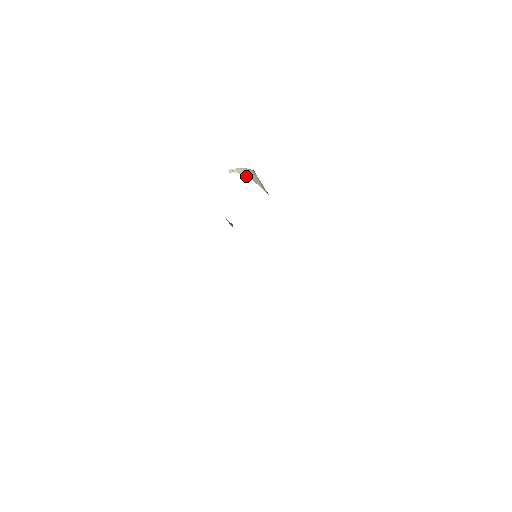
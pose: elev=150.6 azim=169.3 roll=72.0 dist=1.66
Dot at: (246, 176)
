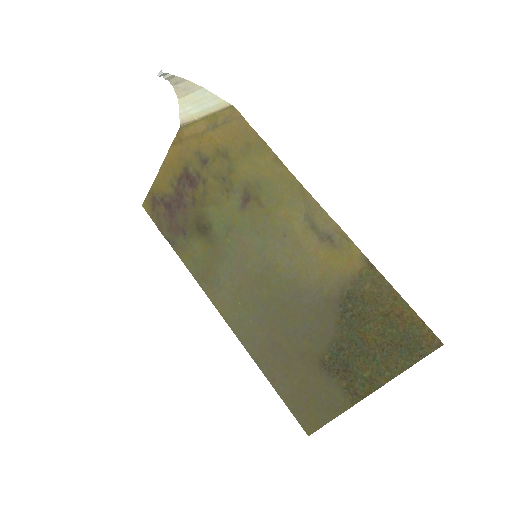
Dot at: (175, 89)
